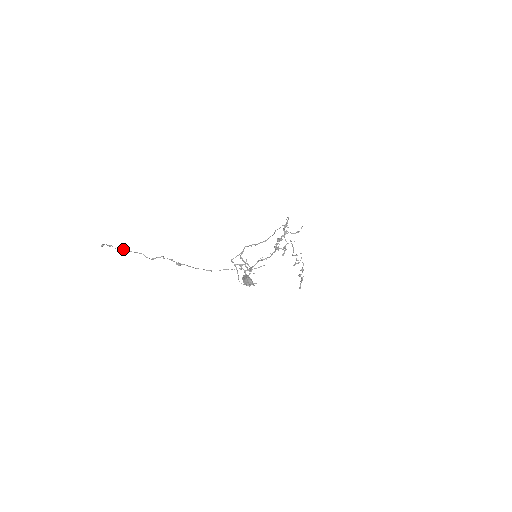
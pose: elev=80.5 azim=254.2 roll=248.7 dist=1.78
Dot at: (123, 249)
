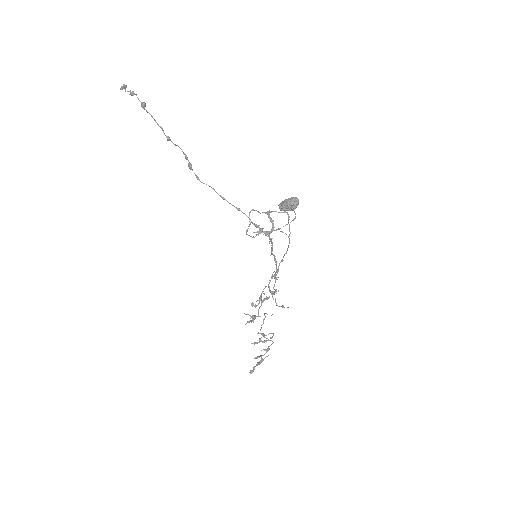
Dot at: (145, 105)
